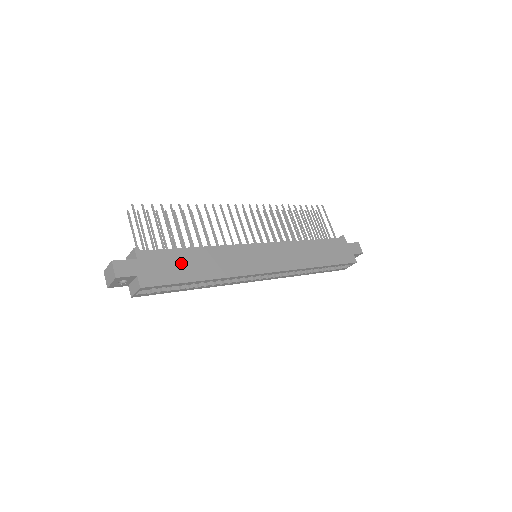
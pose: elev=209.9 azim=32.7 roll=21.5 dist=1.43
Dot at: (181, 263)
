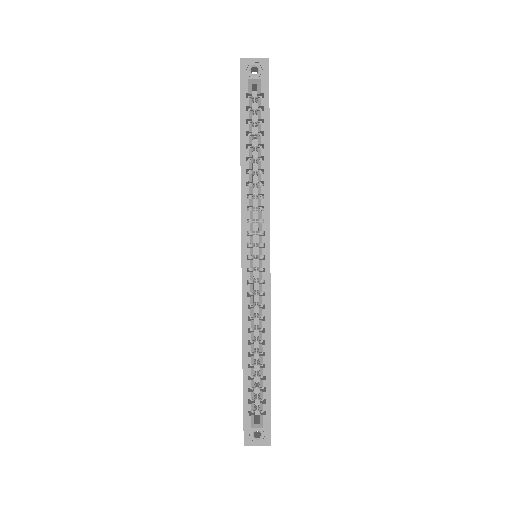
Dot at: occluded
